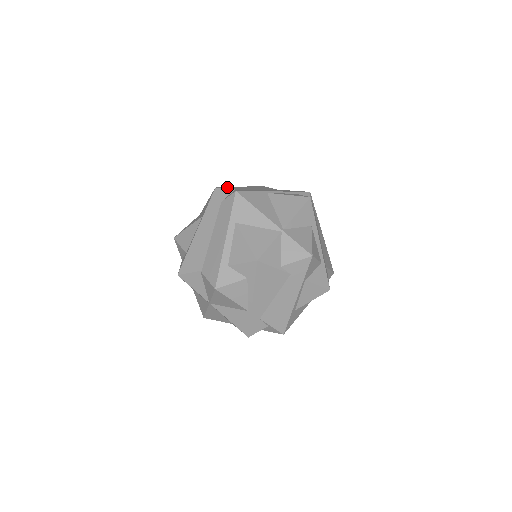
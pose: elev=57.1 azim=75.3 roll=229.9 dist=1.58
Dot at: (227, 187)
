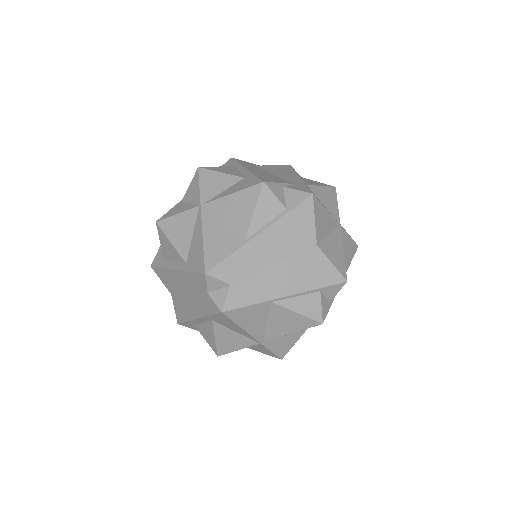
Dot at: (228, 261)
